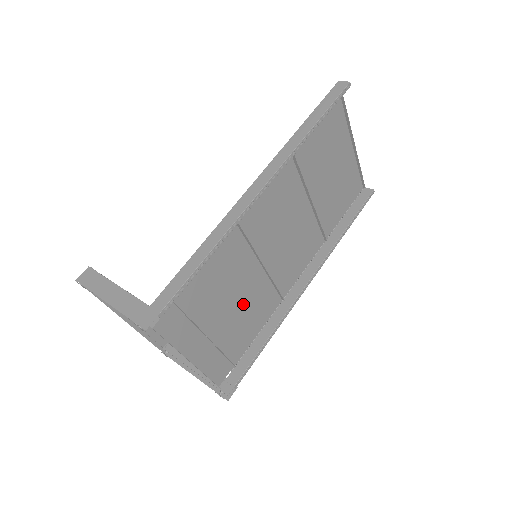
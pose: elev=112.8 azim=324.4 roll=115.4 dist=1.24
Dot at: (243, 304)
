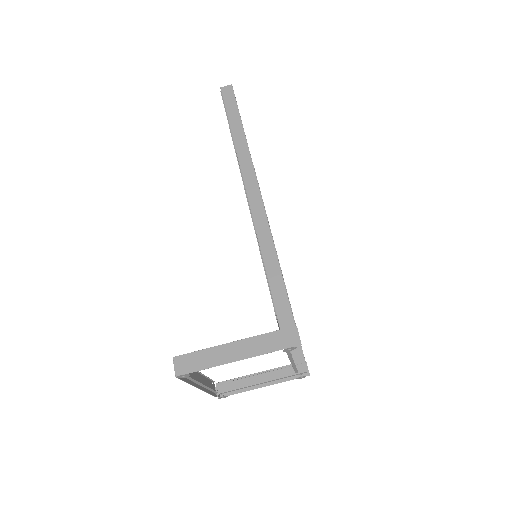
Dot at: occluded
